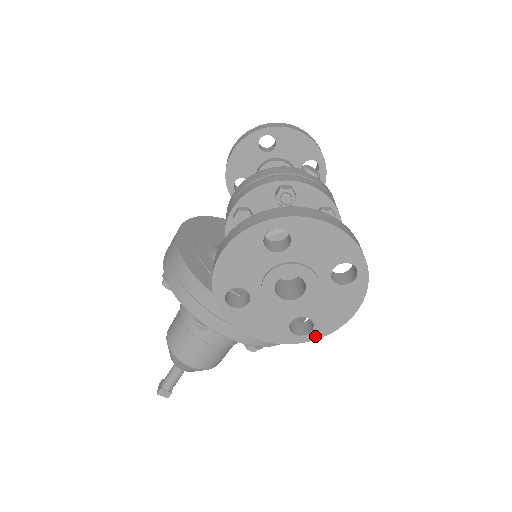
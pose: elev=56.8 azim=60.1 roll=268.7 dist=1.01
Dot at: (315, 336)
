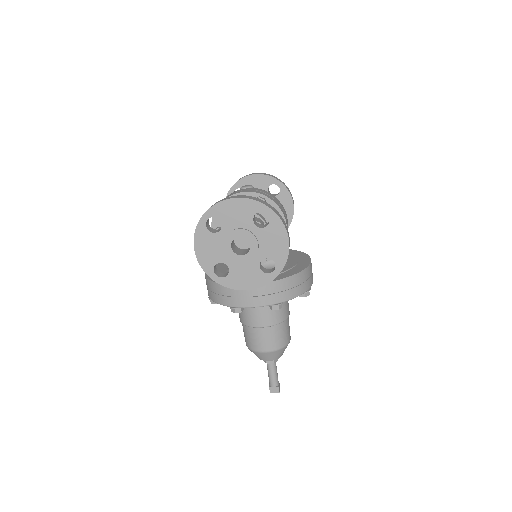
Dot at: (280, 267)
